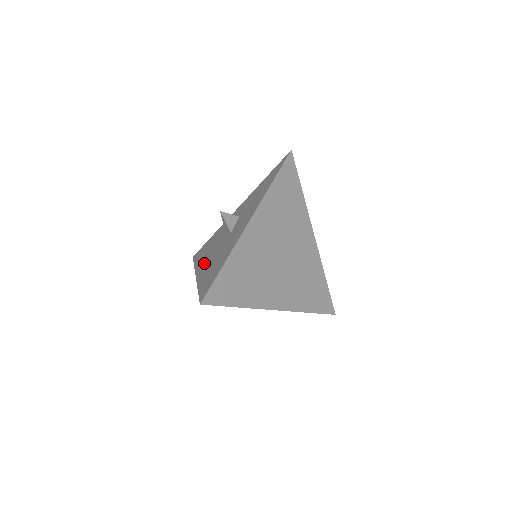
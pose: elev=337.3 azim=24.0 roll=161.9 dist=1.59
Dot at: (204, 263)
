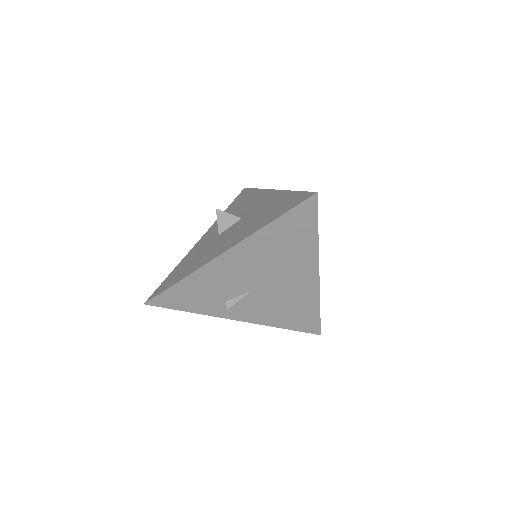
Dot at: (222, 246)
